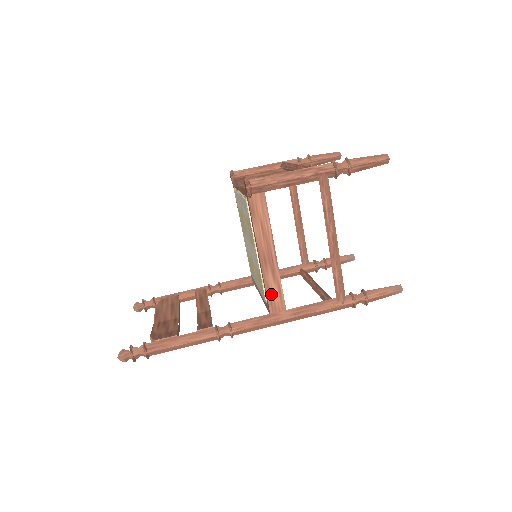
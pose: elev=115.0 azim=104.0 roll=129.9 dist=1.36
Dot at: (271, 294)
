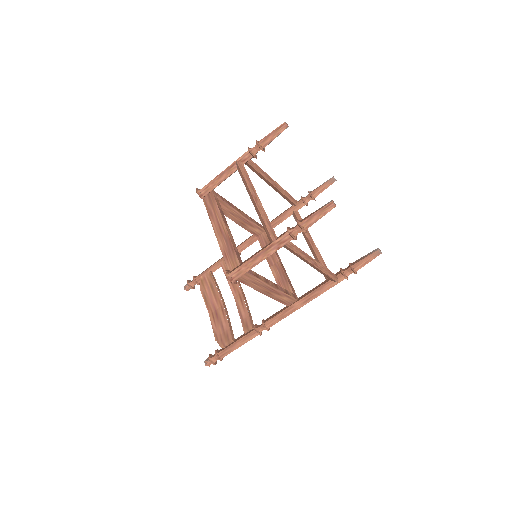
Dot at: (282, 300)
